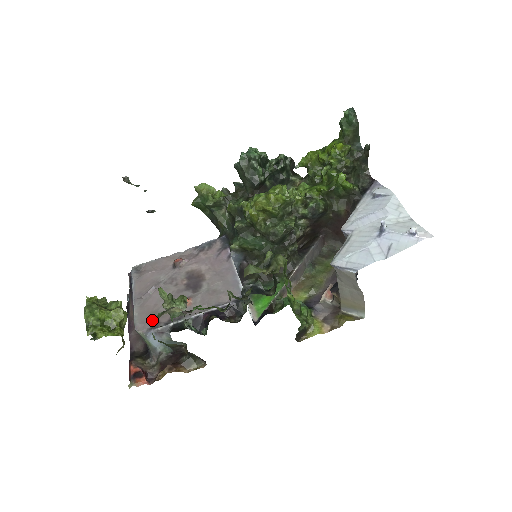
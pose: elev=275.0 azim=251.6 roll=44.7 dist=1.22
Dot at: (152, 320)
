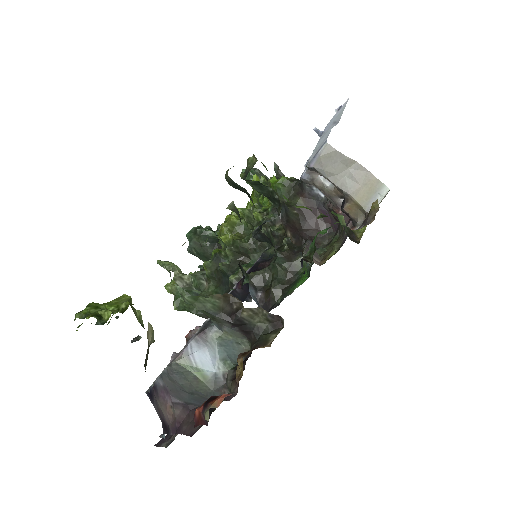
Dot at: occluded
